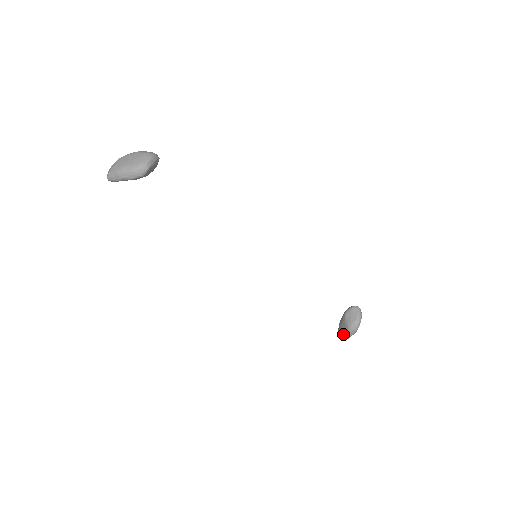
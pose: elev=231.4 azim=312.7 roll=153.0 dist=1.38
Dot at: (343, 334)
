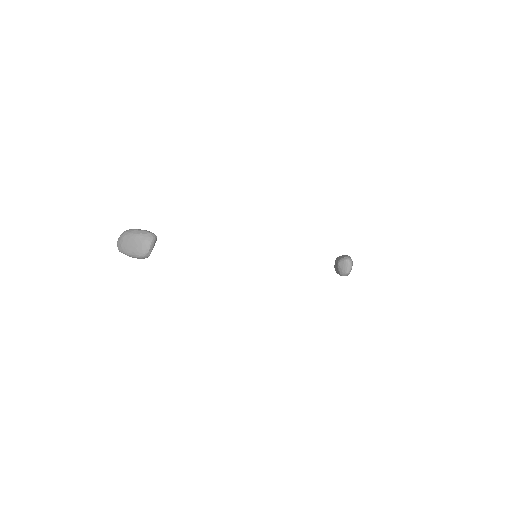
Dot at: (337, 273)
